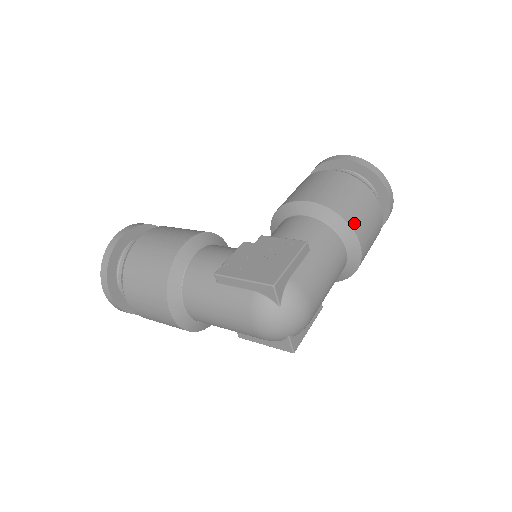
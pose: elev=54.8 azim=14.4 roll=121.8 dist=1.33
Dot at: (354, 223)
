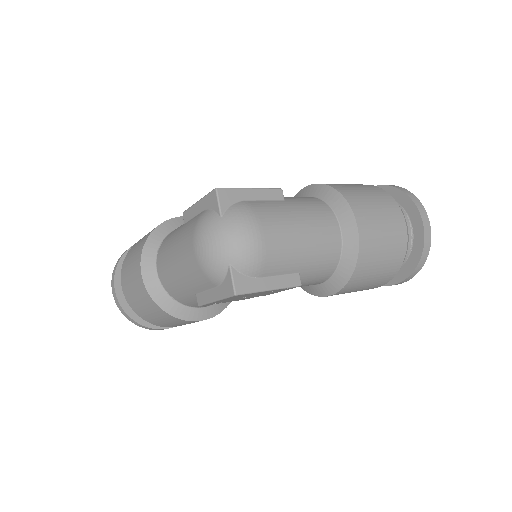
Dot at: (351, 198)
